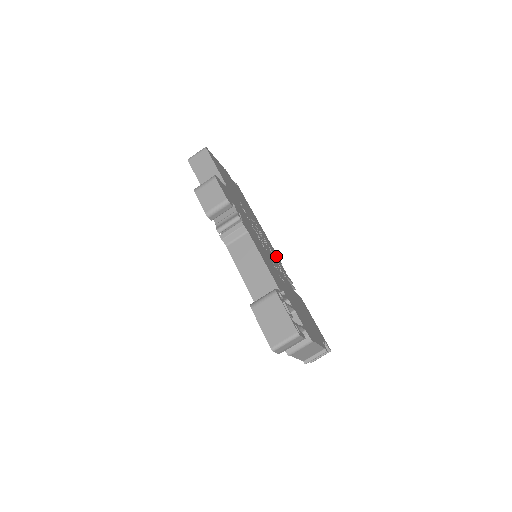
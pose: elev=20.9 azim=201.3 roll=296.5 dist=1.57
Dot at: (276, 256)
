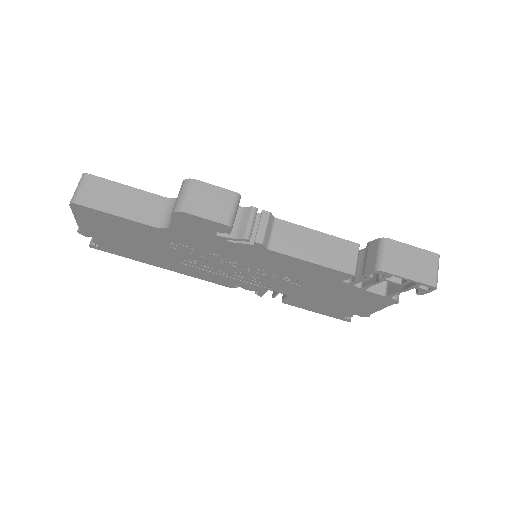
Dot at: occluded
